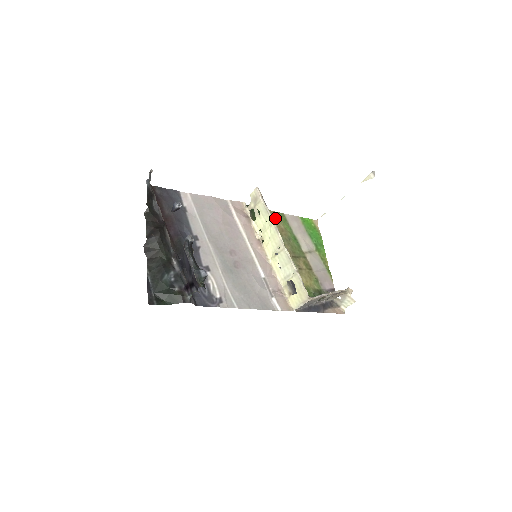
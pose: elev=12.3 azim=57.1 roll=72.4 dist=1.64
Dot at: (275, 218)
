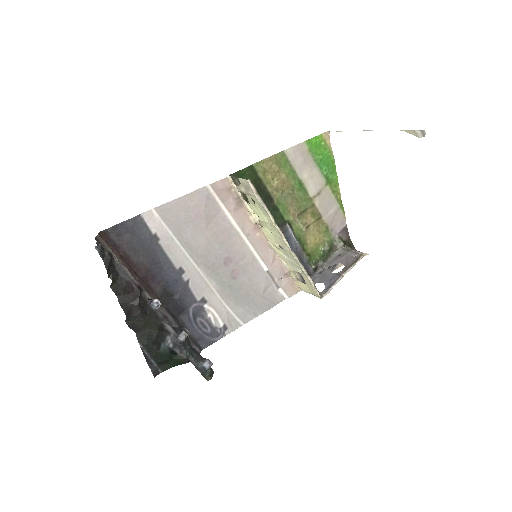
Dot at: (273, 168)
